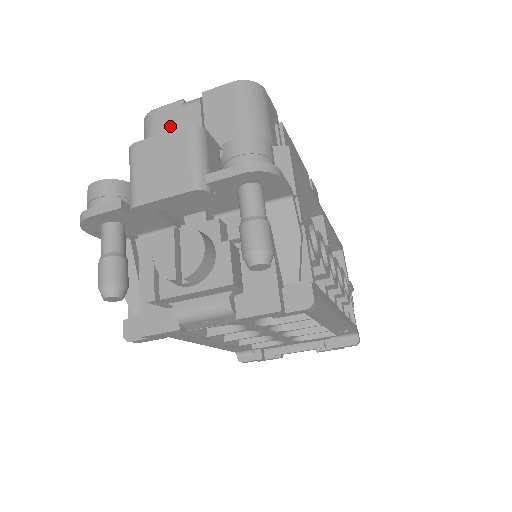
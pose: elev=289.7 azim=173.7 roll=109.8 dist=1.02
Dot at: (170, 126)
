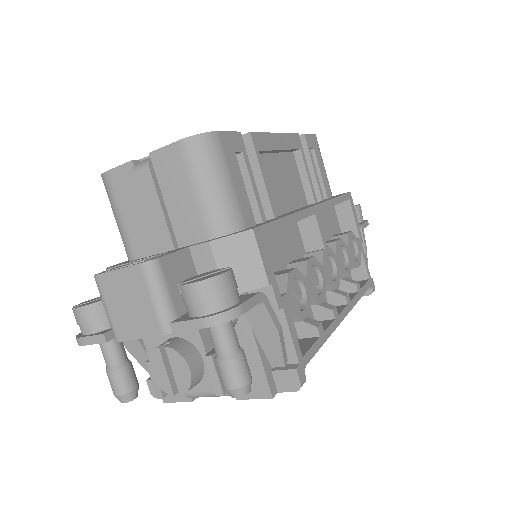
Dot at: (129, 194)
